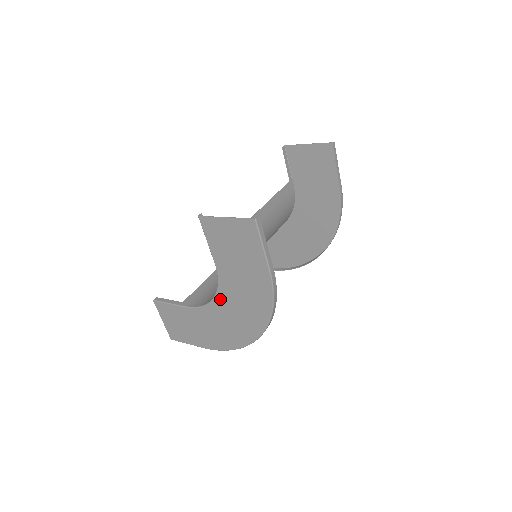
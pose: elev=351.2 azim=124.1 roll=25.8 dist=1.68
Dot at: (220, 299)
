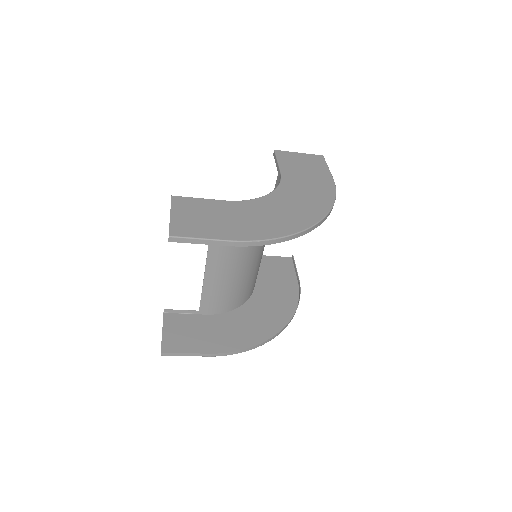
Dot at: (278, 193)
